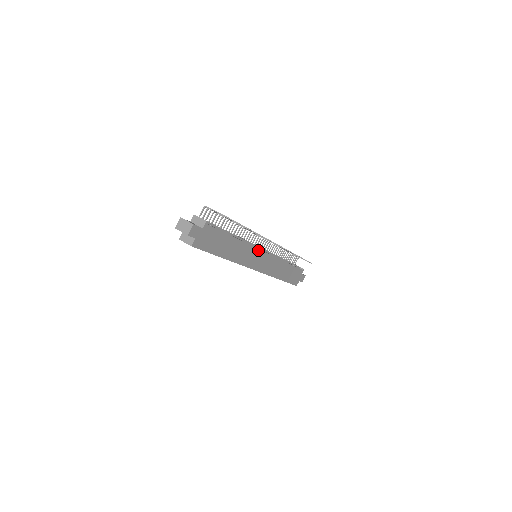
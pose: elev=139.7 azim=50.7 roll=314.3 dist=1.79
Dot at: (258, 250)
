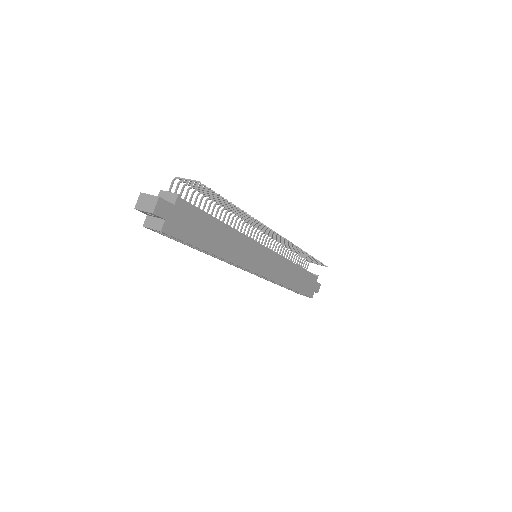
Dot at: (257, 245)
